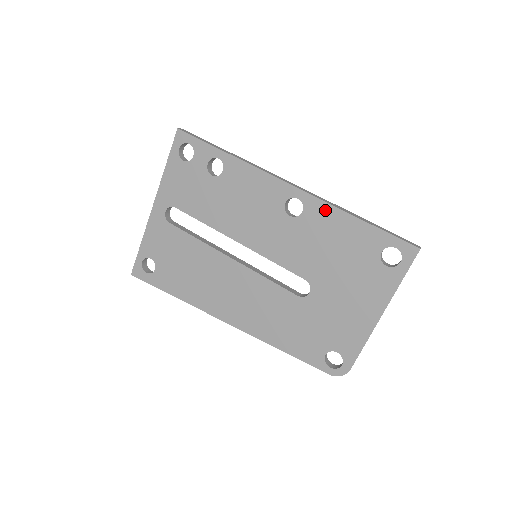
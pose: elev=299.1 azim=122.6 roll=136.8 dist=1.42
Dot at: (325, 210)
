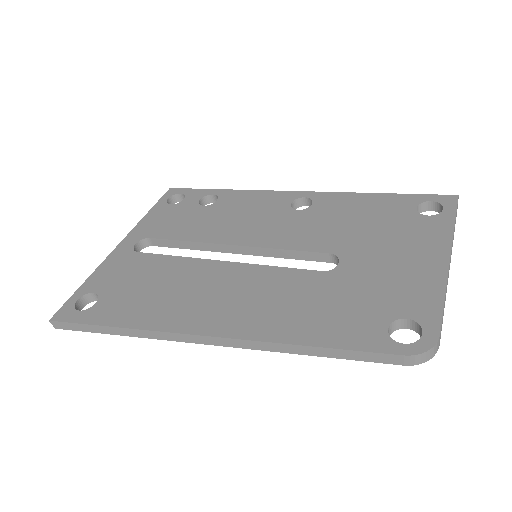
Dot at: (338, 197)
